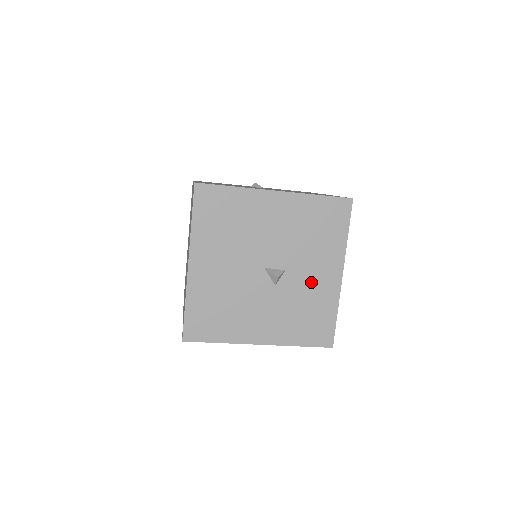
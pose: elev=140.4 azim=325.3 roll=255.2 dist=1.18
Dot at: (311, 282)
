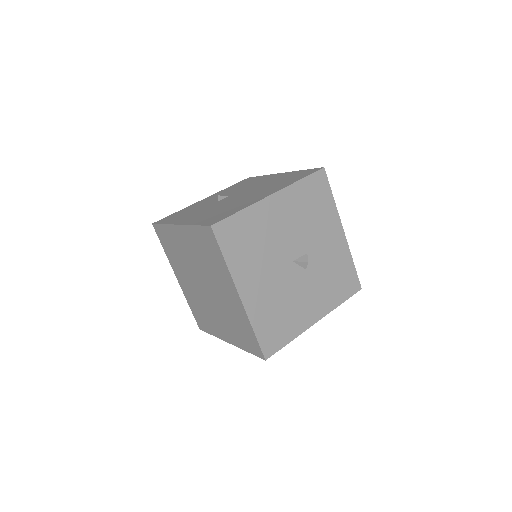
Dot at: (327, 250)
